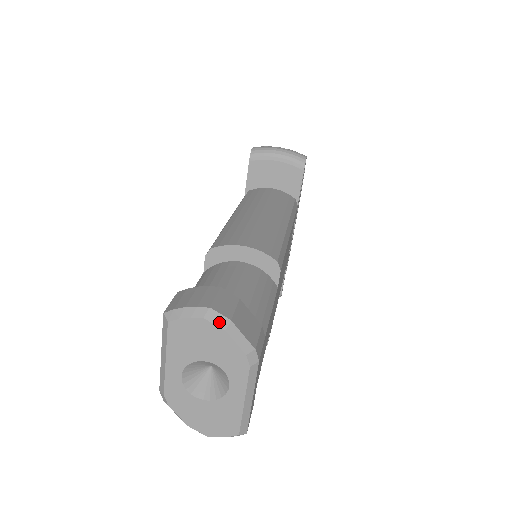
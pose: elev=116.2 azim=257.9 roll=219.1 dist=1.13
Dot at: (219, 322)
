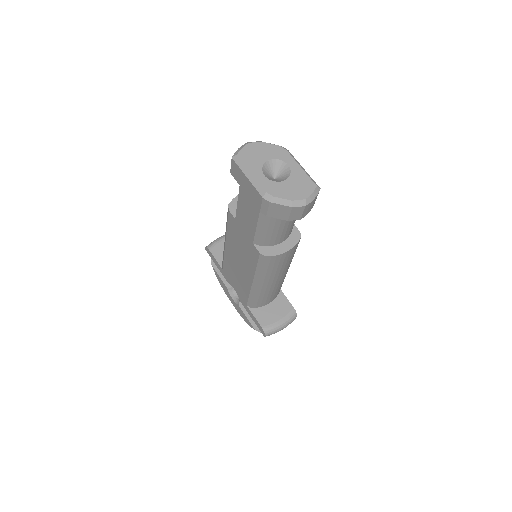
Dot at: (257, 142)
